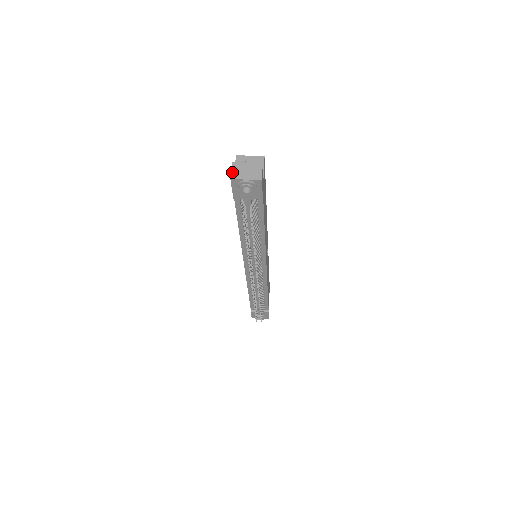
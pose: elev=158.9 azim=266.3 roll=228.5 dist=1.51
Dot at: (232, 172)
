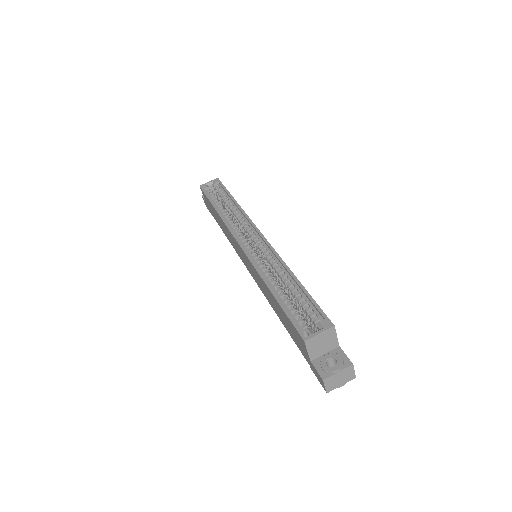
Dot at: (326, 388)
